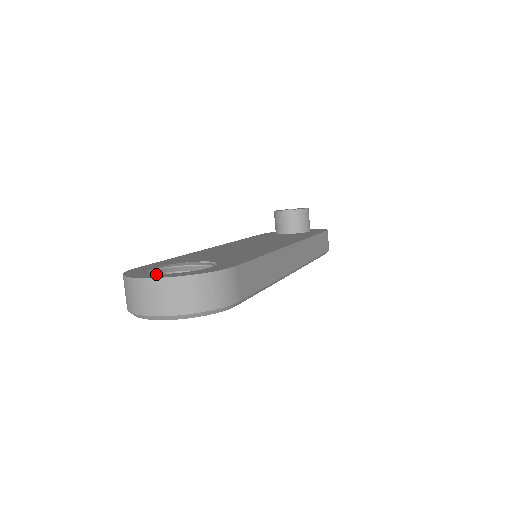
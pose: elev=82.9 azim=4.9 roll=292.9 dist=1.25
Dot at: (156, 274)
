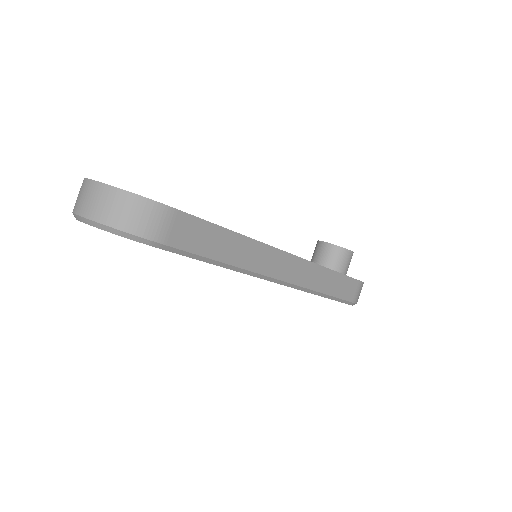
Dot at: occluded
